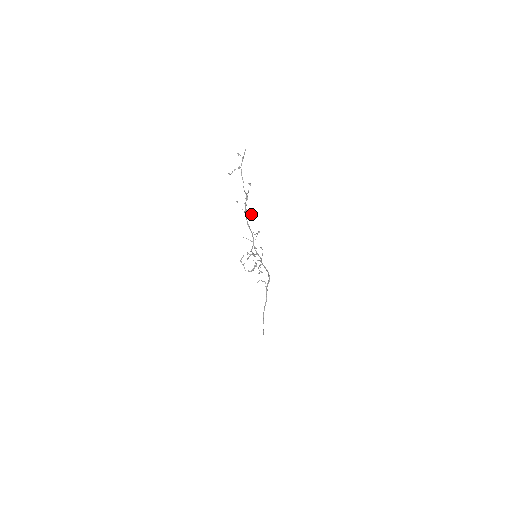
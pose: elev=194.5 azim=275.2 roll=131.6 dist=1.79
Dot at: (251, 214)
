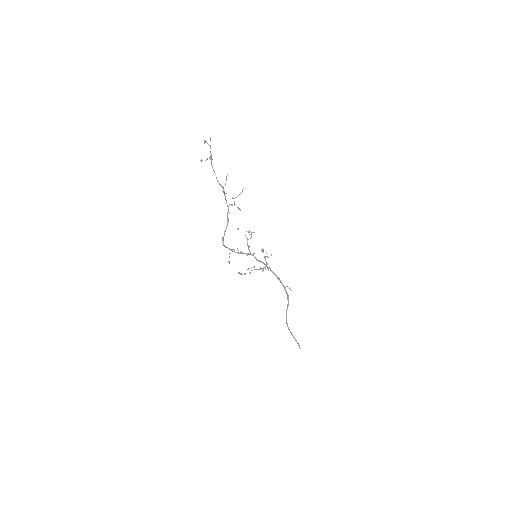
Dot at: (239, 209)
